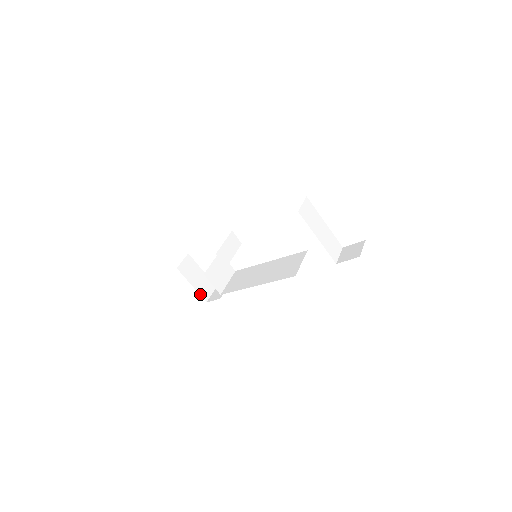
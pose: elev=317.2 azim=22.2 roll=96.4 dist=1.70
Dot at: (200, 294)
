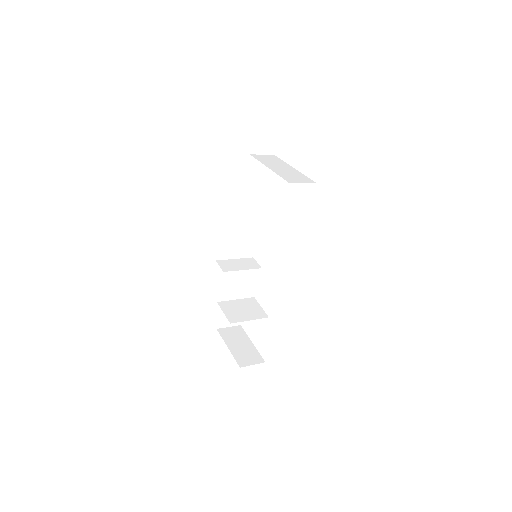
Dot at: (235, 358)
